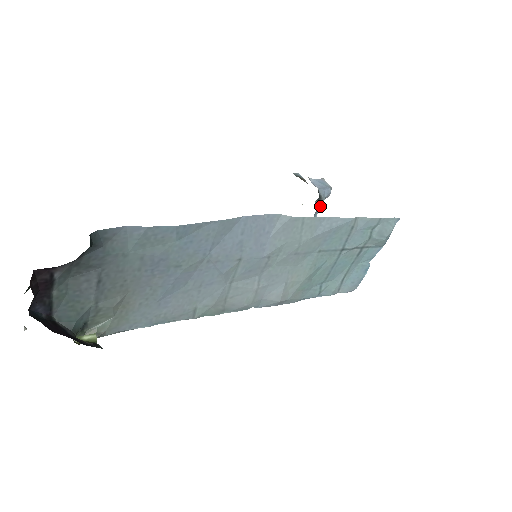
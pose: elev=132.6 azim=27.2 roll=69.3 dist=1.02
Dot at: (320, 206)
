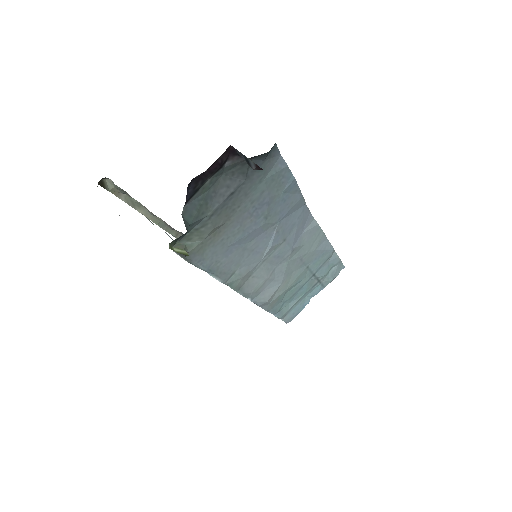
Dot at: occluded
